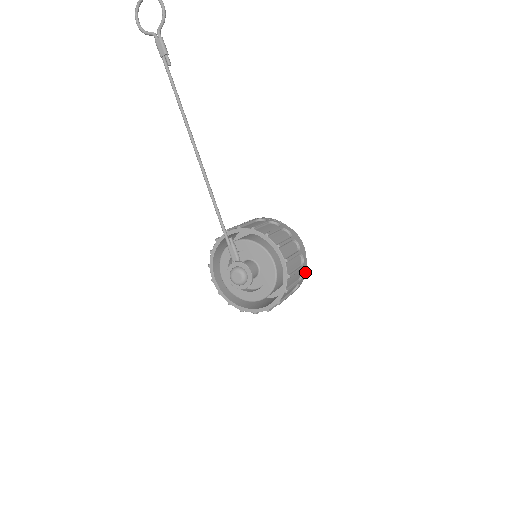
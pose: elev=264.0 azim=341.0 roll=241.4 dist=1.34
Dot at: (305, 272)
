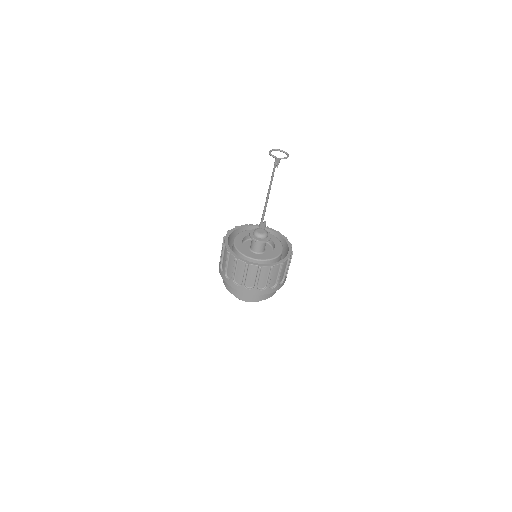
Dot at: (280, 287)
